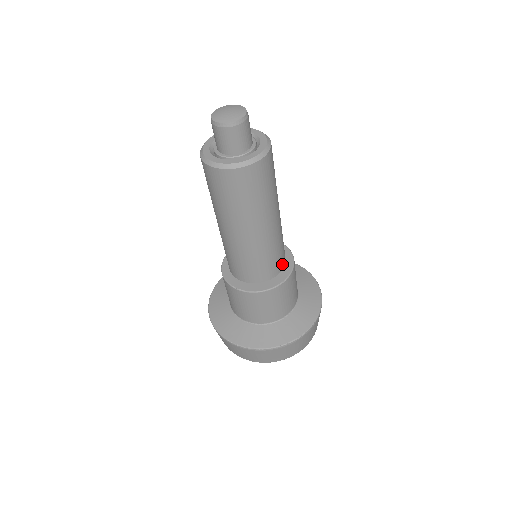
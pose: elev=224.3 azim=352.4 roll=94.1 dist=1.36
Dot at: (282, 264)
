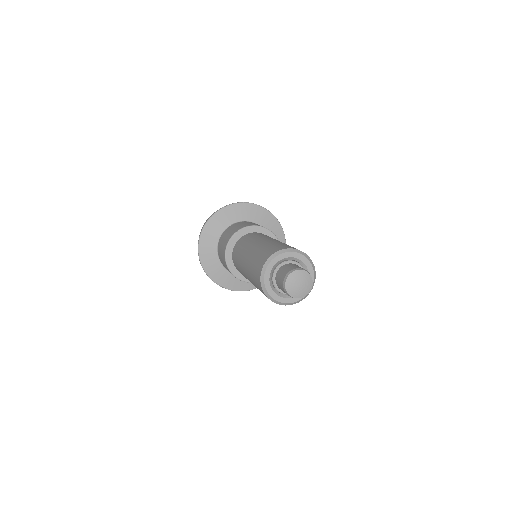
Dot at: occluded
